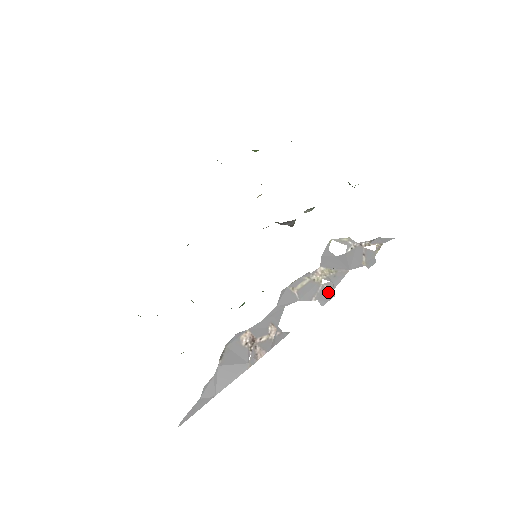
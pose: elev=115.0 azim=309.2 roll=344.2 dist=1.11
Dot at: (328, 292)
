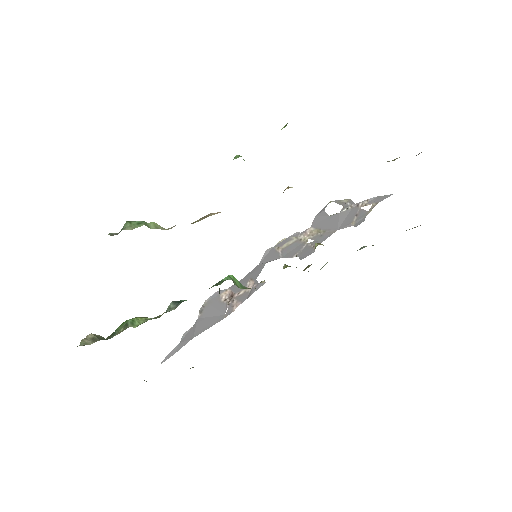
Dot at: (310, 249)
